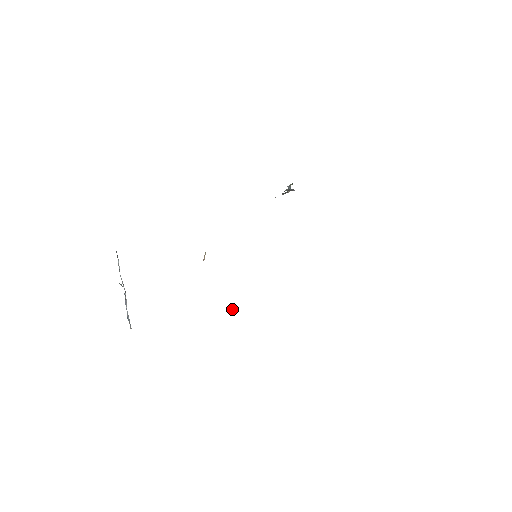
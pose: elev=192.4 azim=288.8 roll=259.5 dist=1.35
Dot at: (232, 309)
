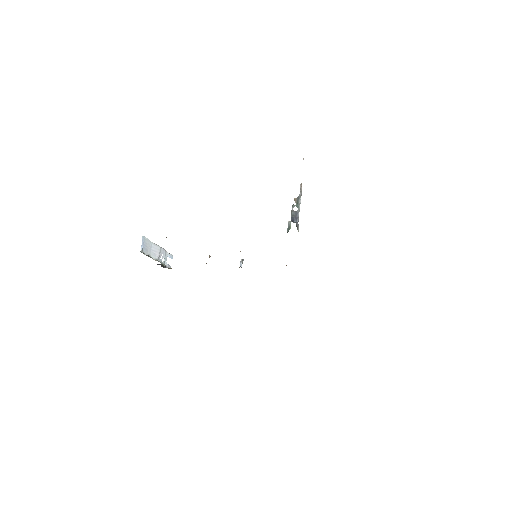
Dot at: occluded
